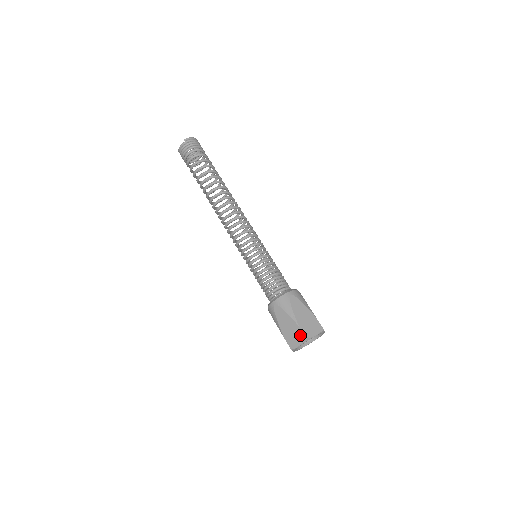
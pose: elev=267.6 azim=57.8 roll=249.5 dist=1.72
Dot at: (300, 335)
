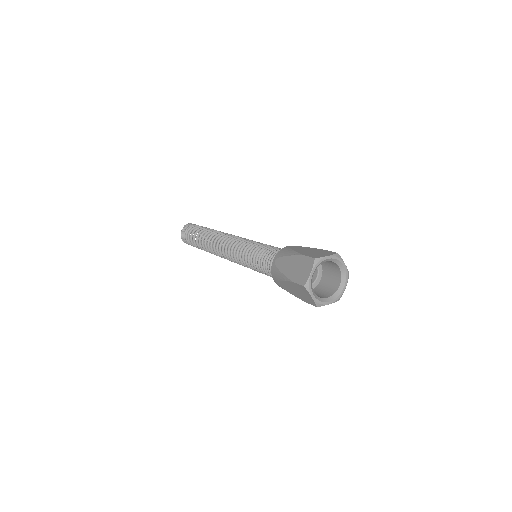
Dot at: (307, 262)
